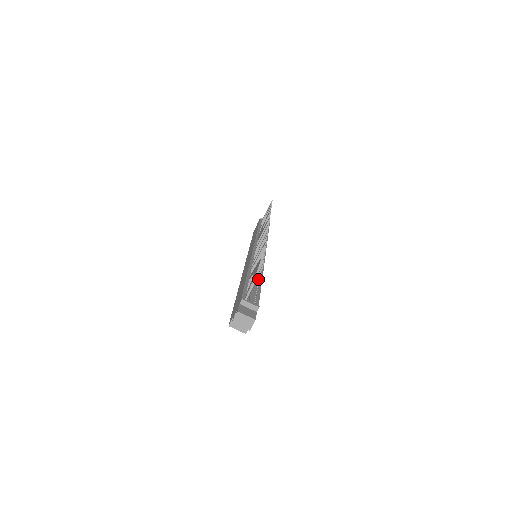
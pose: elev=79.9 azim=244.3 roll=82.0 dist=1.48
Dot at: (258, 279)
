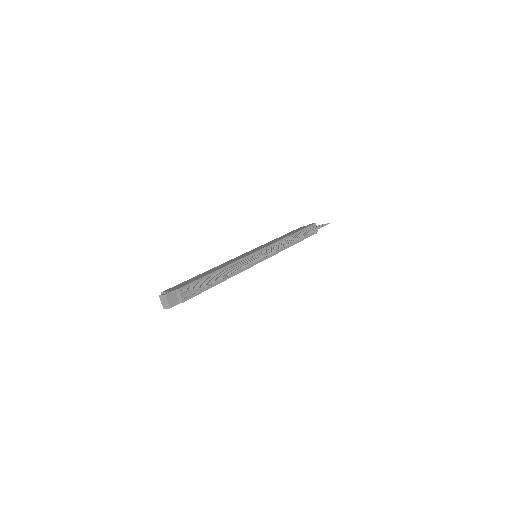
Dot at: (220, 280)
